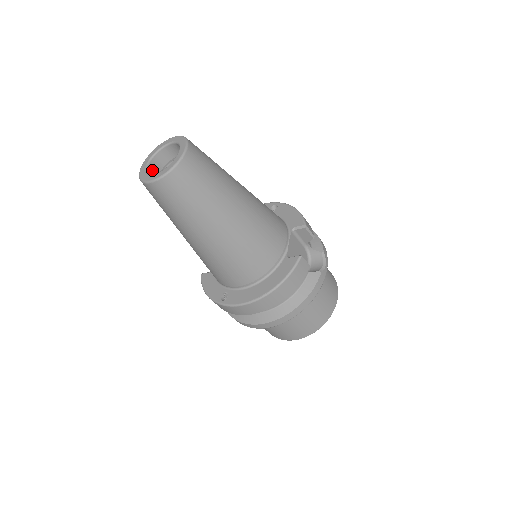
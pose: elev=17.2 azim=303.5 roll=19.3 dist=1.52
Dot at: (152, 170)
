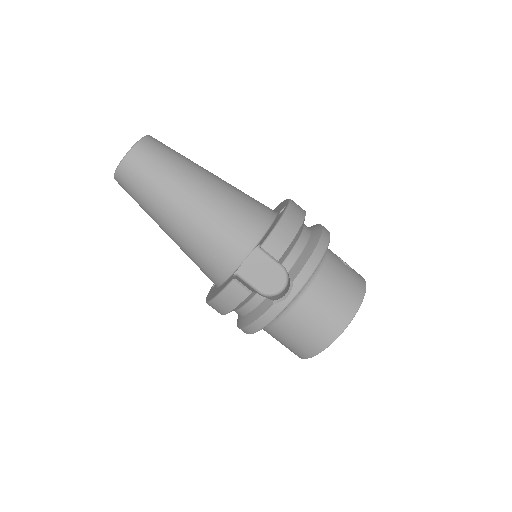
Dot at: occluded
